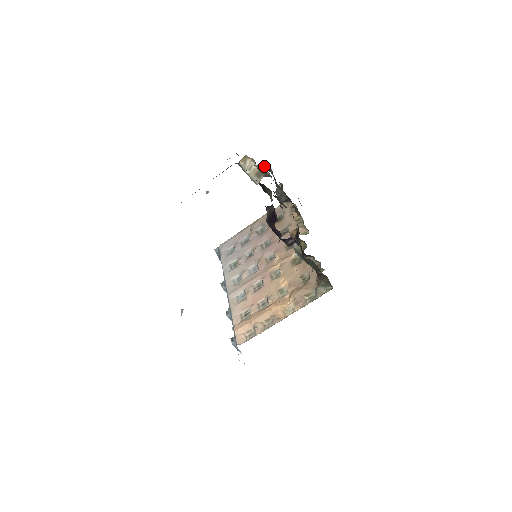
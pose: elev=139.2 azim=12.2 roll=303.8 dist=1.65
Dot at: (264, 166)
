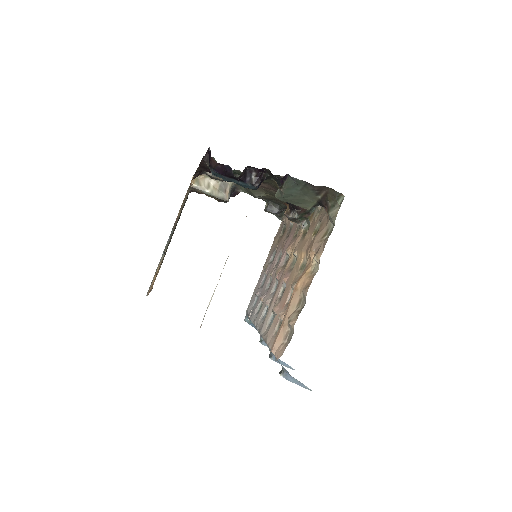
Dot at: (234, 190)
